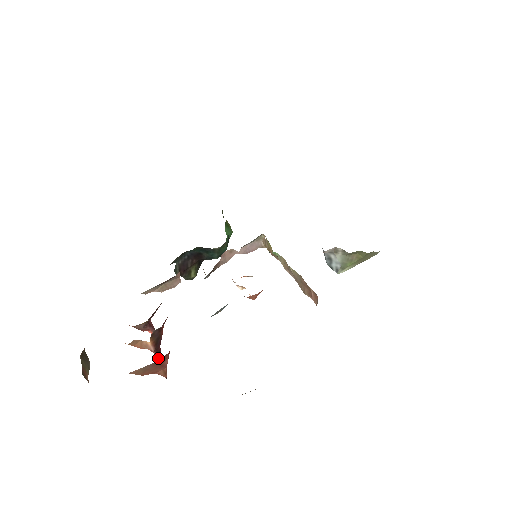
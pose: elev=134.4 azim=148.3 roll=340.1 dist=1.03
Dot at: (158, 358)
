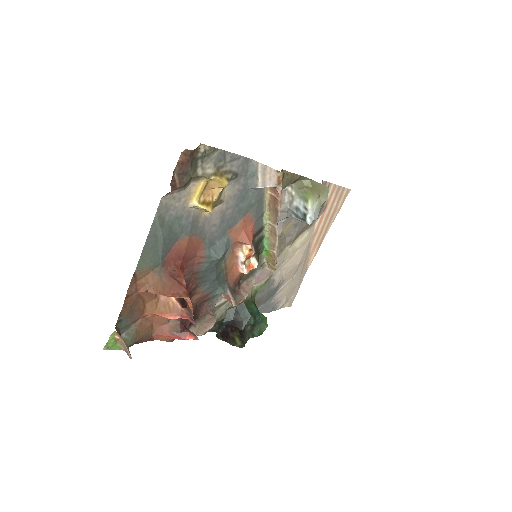
Dot at: (185, 308)
